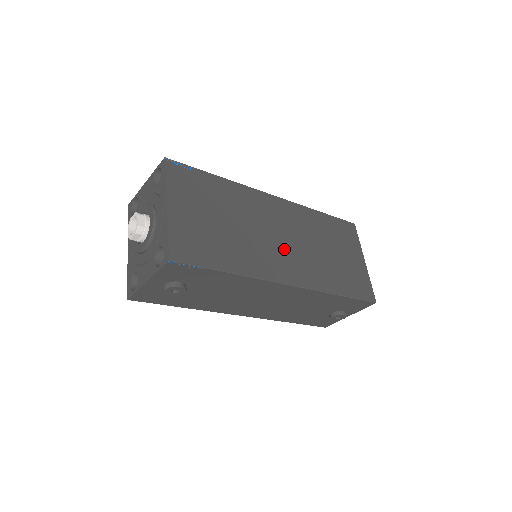
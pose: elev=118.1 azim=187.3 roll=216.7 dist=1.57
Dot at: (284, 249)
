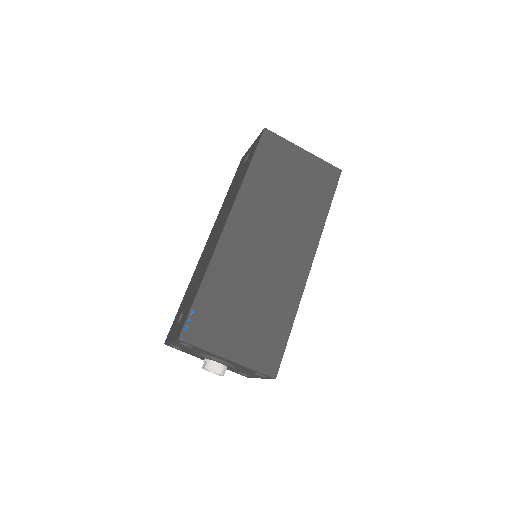
Dot at: (280, 250)
